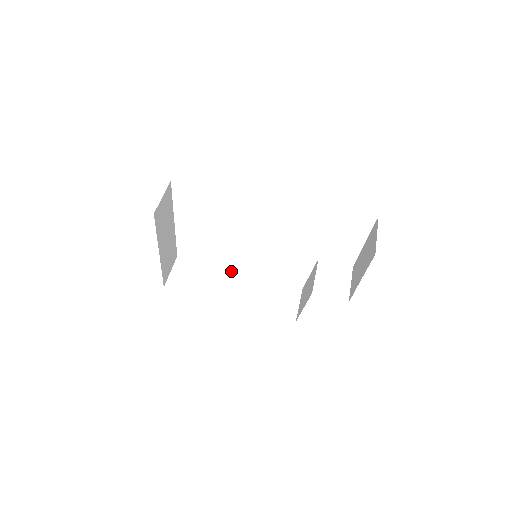
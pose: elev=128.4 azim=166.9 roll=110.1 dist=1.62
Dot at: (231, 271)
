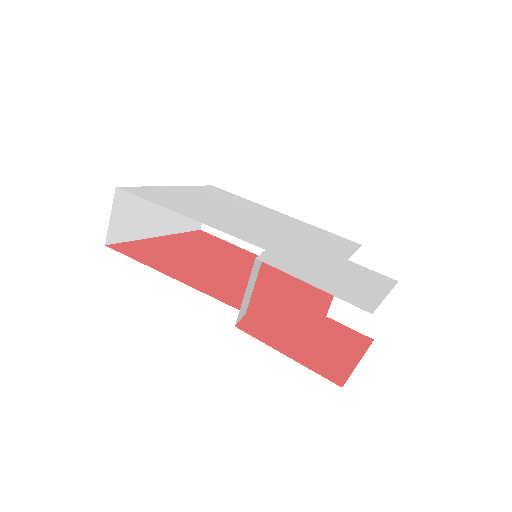
Dot at: (272, 210)
